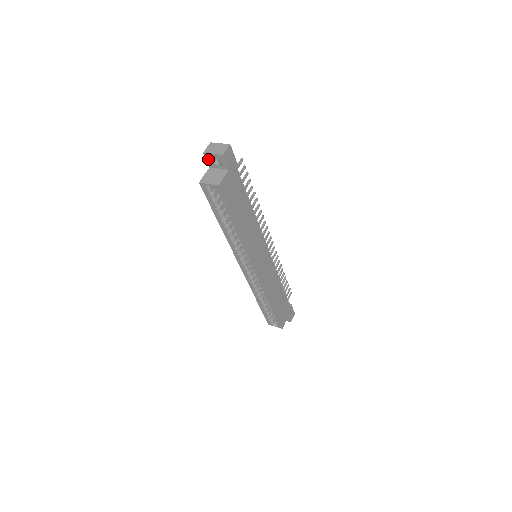
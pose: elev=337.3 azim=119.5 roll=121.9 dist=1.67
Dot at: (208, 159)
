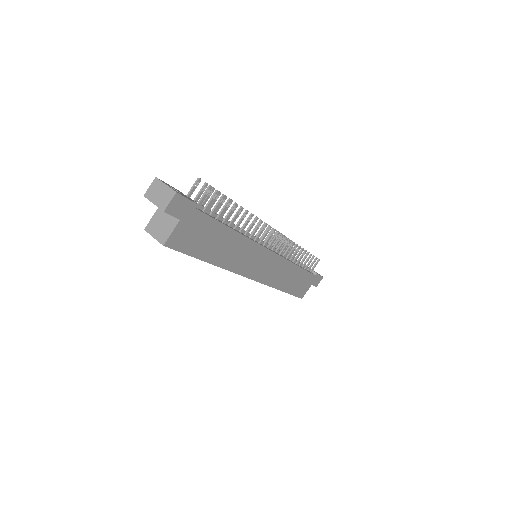
Dot at: occluded
